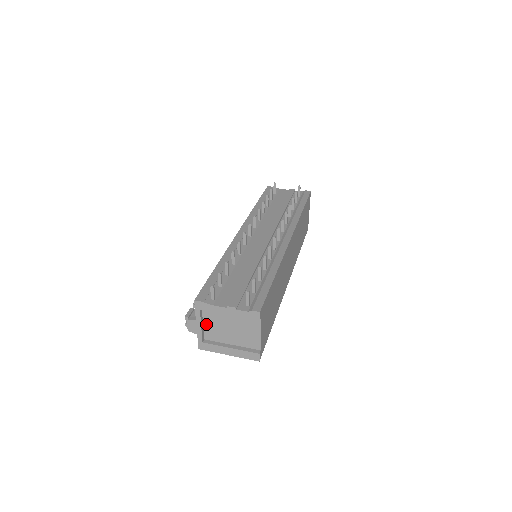
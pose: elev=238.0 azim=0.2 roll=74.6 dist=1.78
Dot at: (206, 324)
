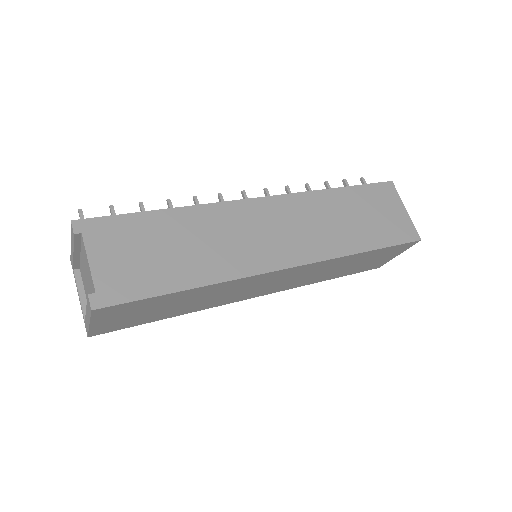
Dot at: (86, 293)
